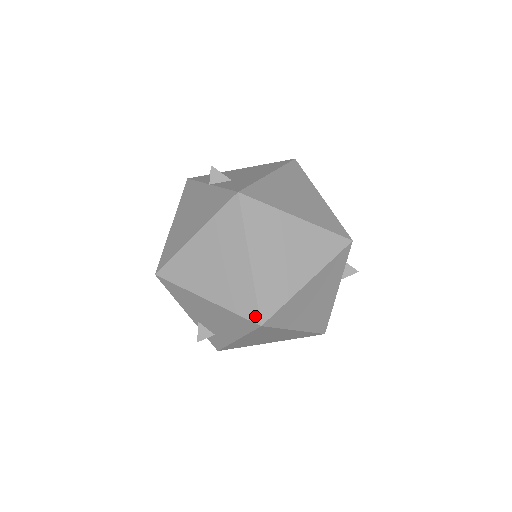
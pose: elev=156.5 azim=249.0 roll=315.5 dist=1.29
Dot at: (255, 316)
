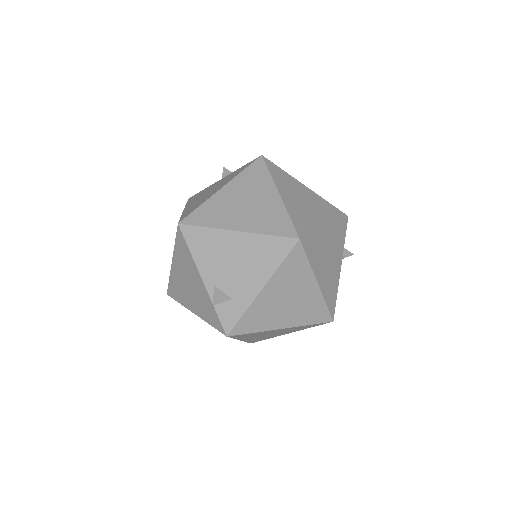
Dot at: (292, 232)
